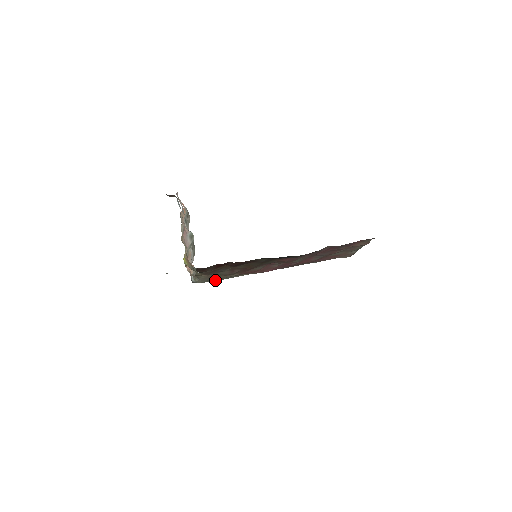
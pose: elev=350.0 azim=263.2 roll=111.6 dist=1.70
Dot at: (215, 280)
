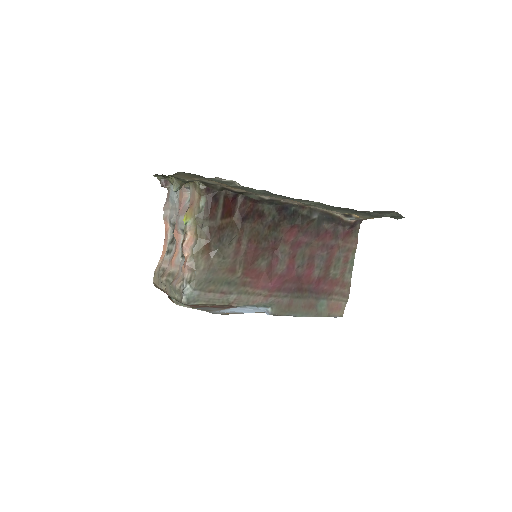
Dot at: (214, 289)
